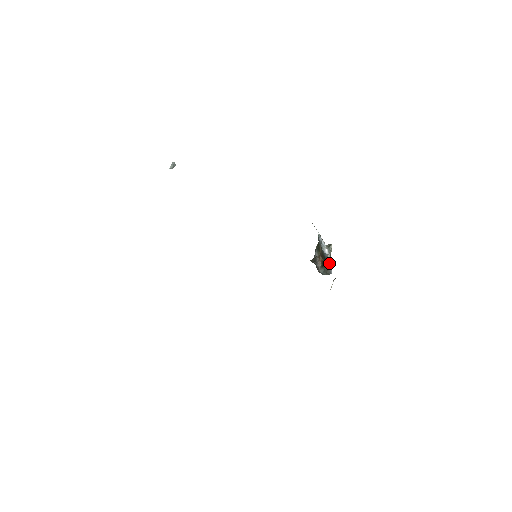
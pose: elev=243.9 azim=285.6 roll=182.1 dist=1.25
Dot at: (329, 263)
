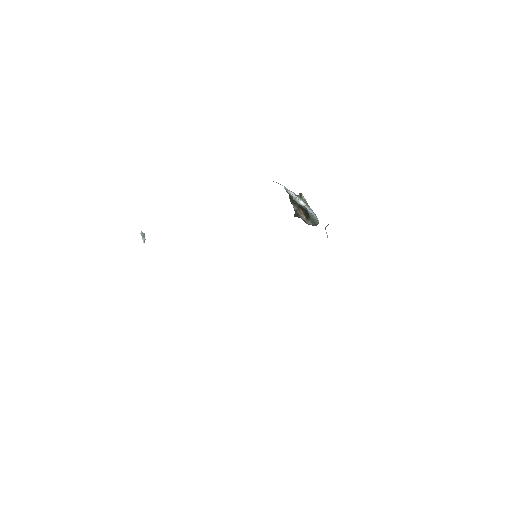
Dot at: (311, 214)
